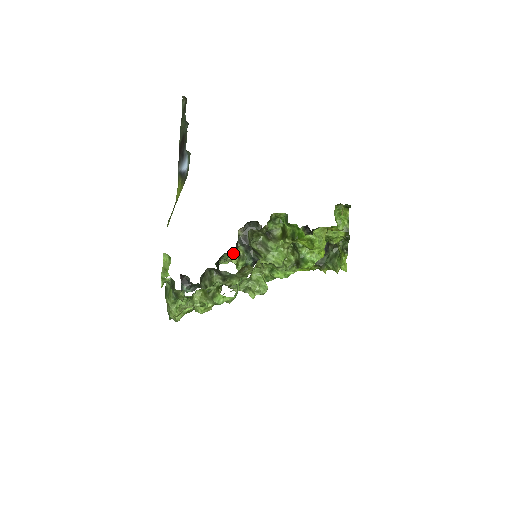
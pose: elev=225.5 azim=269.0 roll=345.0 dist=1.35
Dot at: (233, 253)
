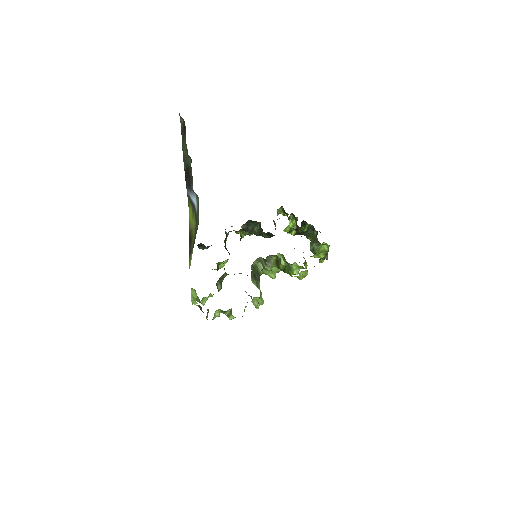
Dot at: (237, 232)
